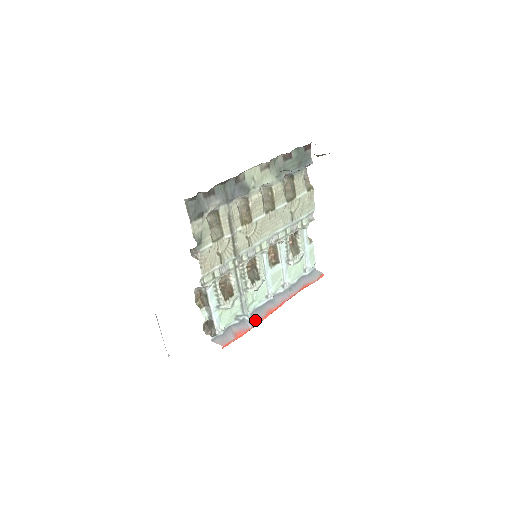
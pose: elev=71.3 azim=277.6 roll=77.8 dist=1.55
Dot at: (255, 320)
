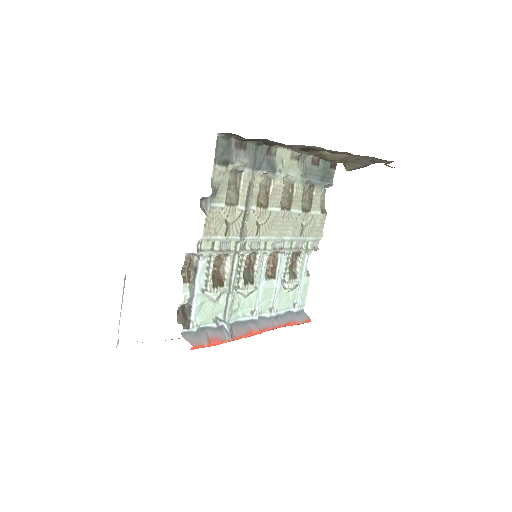
Dot at: (234, 333)
